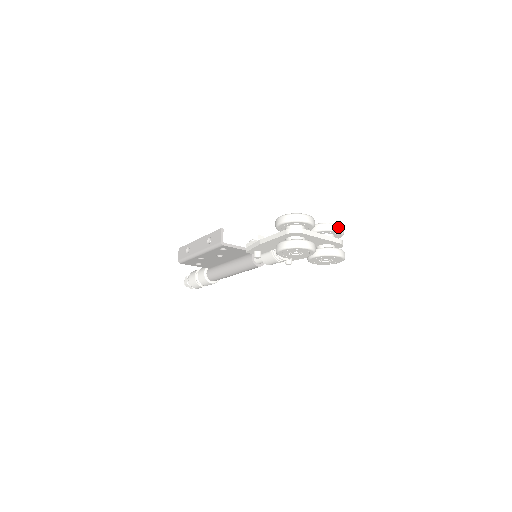
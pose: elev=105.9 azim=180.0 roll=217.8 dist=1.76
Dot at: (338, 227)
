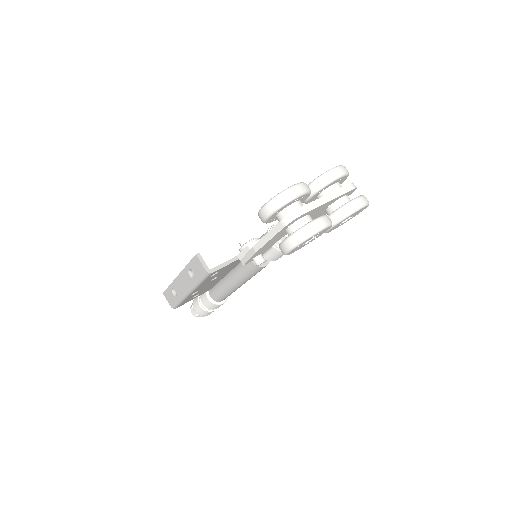
Dot at: (339, 171)
